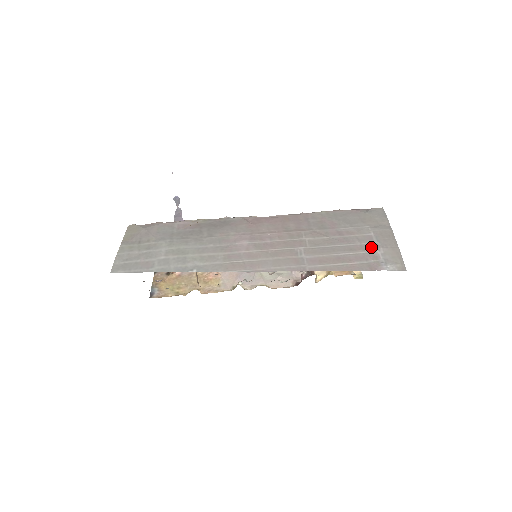
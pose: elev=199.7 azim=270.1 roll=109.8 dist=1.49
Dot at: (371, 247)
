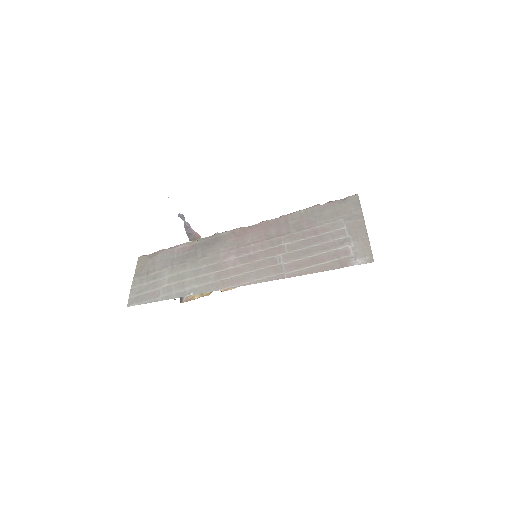
Dot at: (343, 242)
